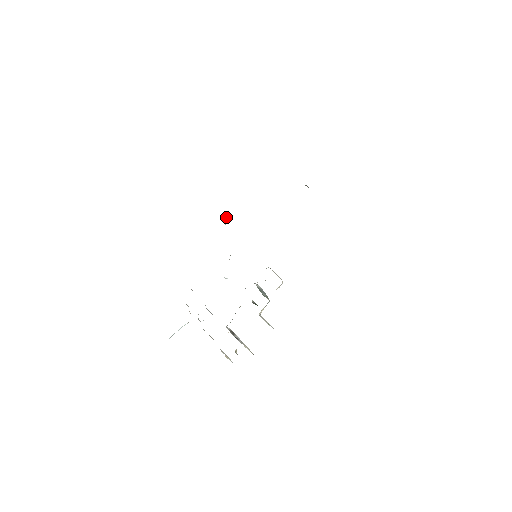
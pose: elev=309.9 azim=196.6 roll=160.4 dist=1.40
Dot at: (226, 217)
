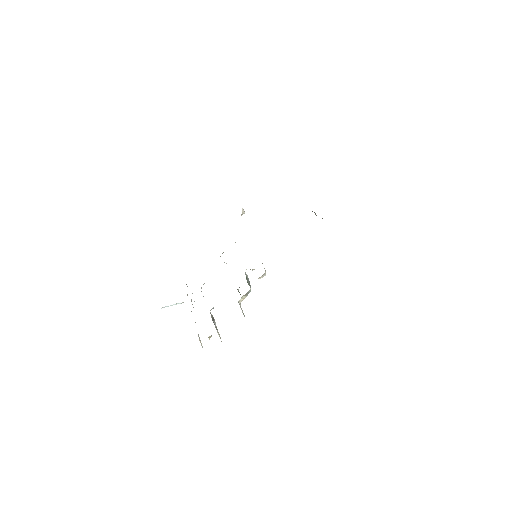
Dot at: (244, 211)
